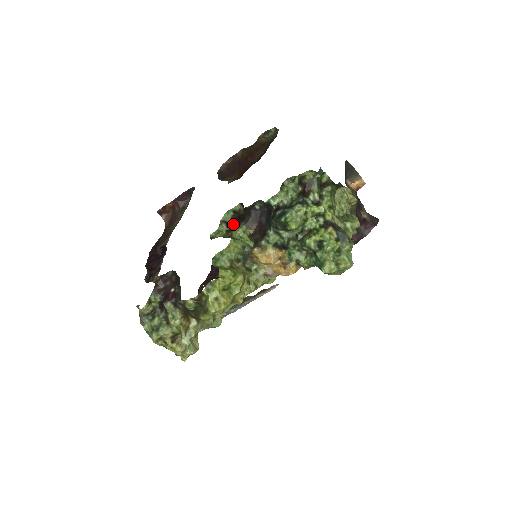
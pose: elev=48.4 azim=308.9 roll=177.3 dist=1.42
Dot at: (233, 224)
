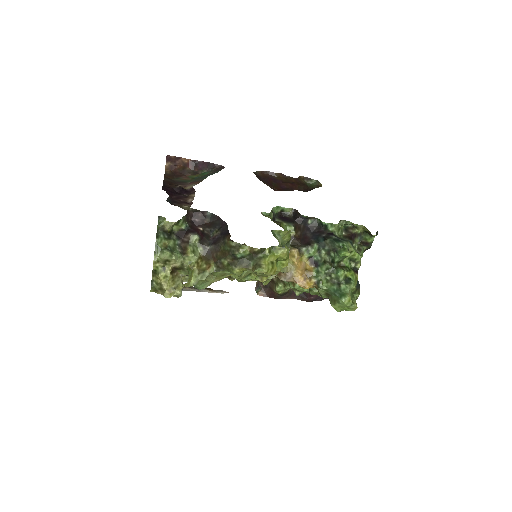
Dot at: (277, 219)
